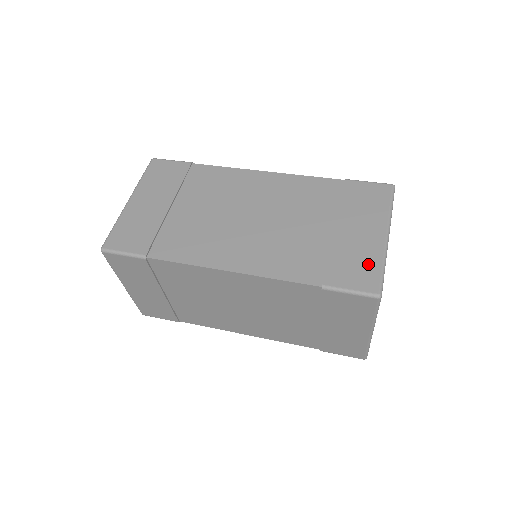
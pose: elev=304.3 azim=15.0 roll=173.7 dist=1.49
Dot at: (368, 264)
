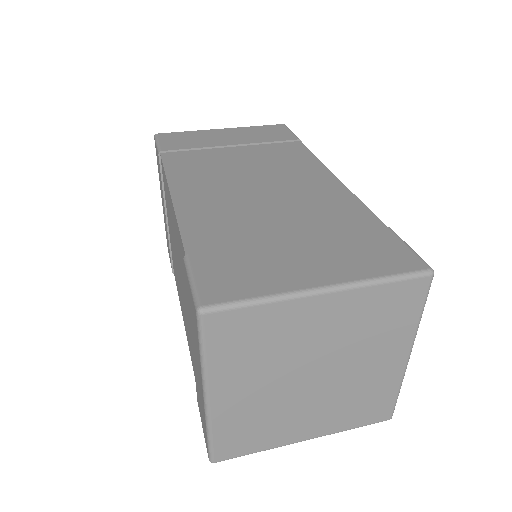
Dot at: (251, 282)
